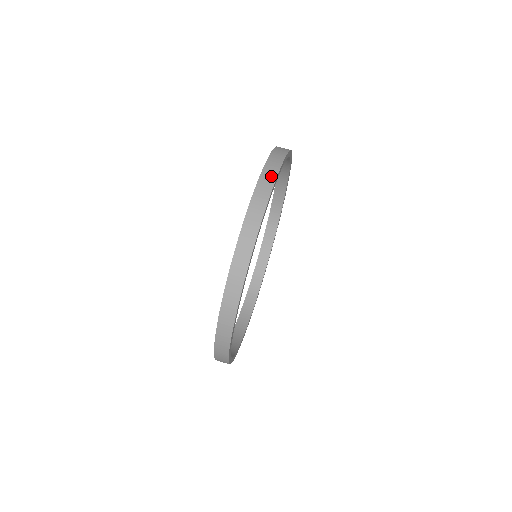
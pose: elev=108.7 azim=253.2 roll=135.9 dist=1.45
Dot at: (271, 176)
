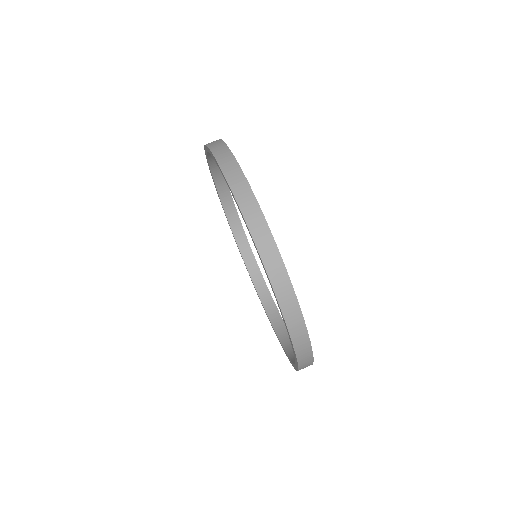
Dot at: occluded
